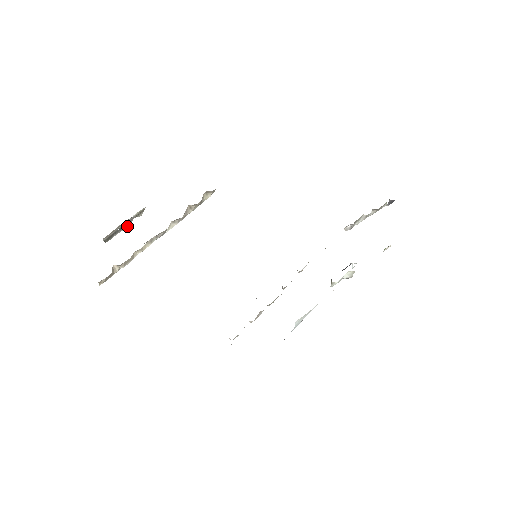
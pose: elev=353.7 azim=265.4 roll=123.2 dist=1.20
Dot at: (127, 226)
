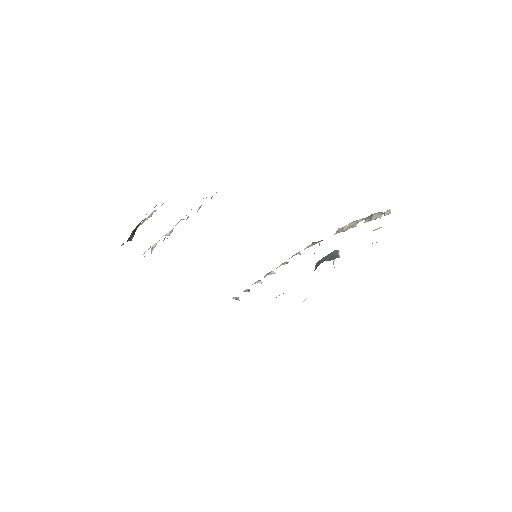
Dot at: occluded
